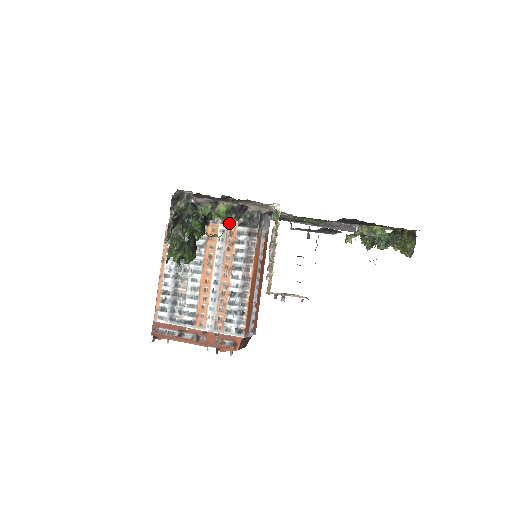
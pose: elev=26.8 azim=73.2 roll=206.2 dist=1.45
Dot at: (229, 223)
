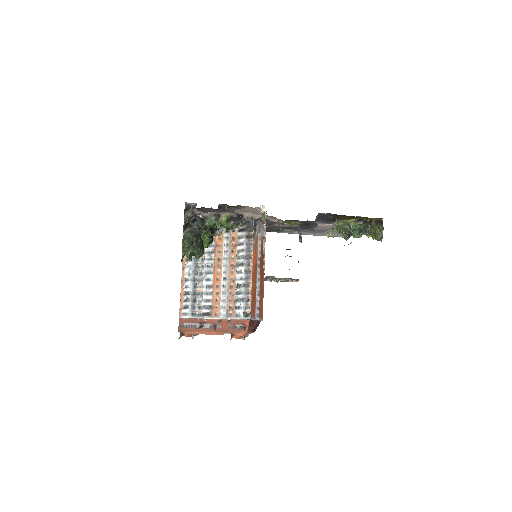
Dot at: (231, 231)
